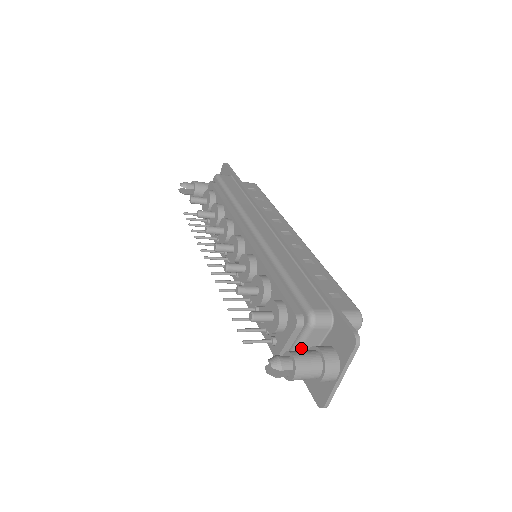
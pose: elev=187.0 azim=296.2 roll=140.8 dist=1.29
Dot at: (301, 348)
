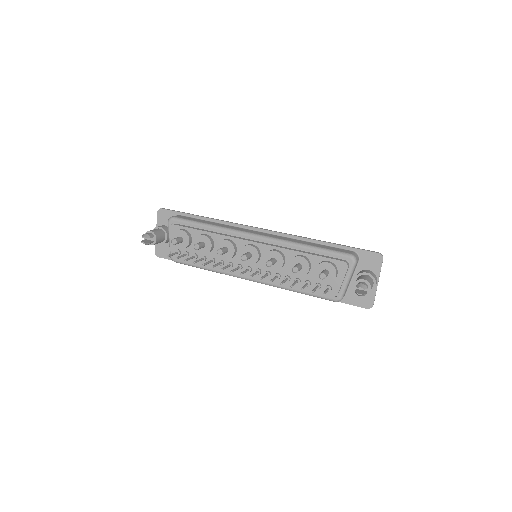
Dot at: (349, 281)
